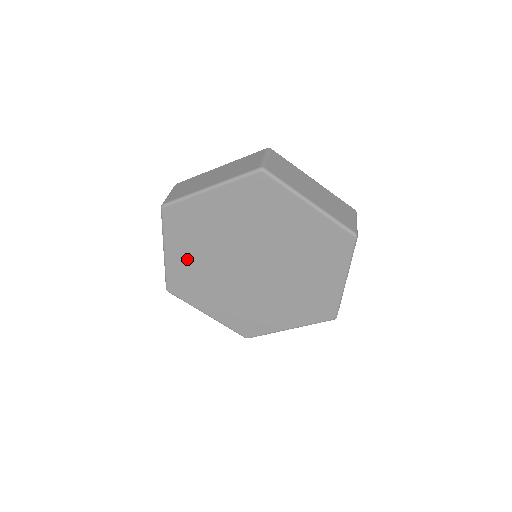
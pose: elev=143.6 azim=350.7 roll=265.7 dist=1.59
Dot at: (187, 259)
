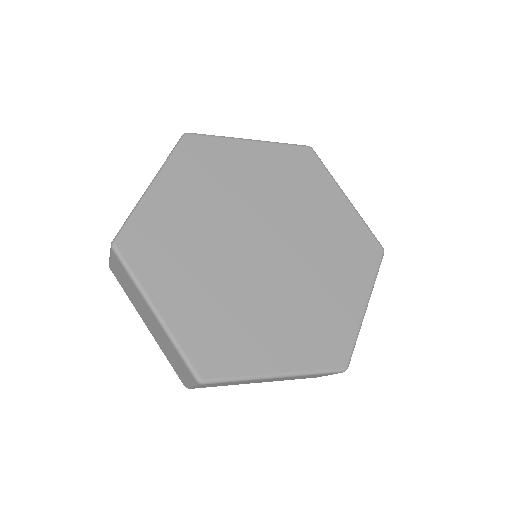
Dot at: (190, 299)
